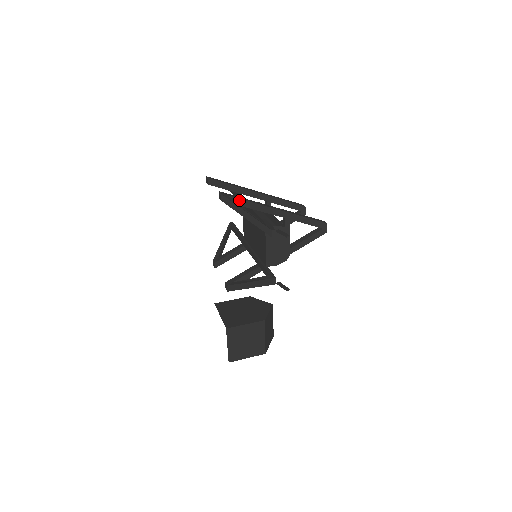
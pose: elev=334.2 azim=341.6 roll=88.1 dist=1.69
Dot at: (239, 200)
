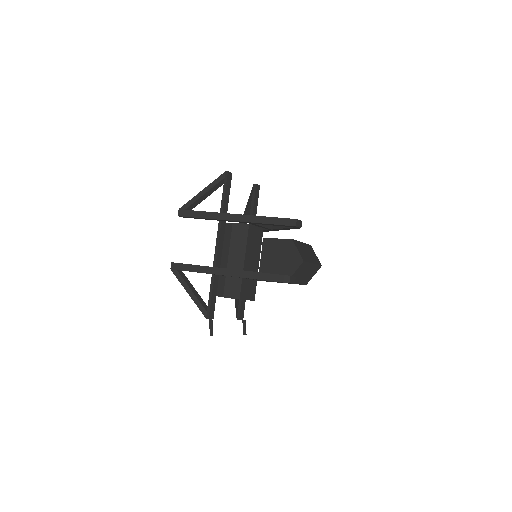
Dot at: (189, 271)
